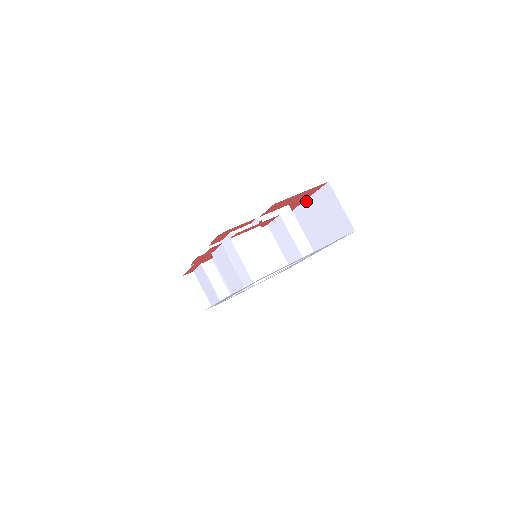
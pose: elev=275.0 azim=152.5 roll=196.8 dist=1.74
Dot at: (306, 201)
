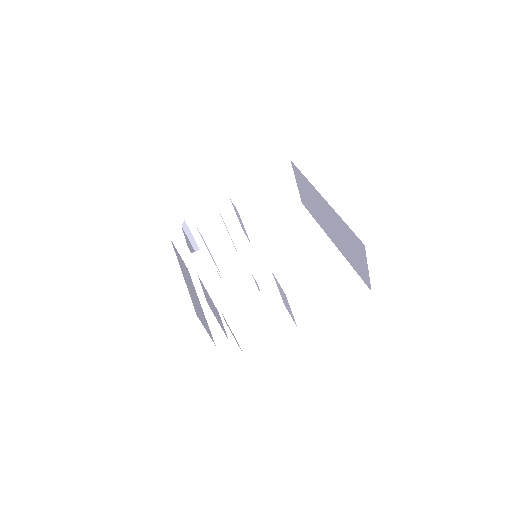
Dot at: (336, 213)
